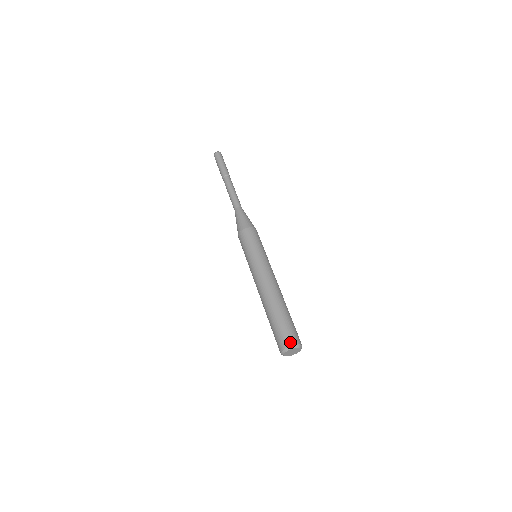
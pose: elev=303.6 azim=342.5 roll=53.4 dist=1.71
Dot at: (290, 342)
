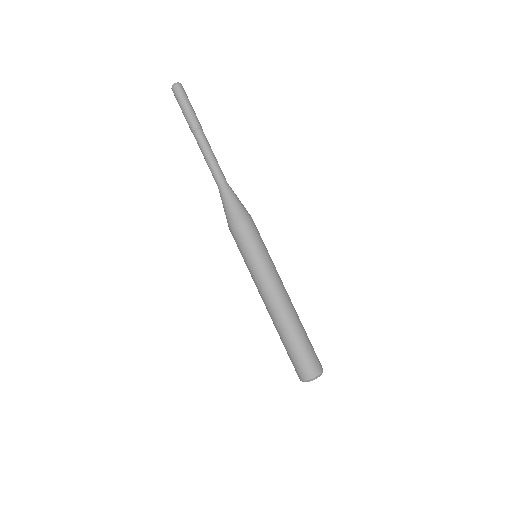
Dot at: (317, 371)
